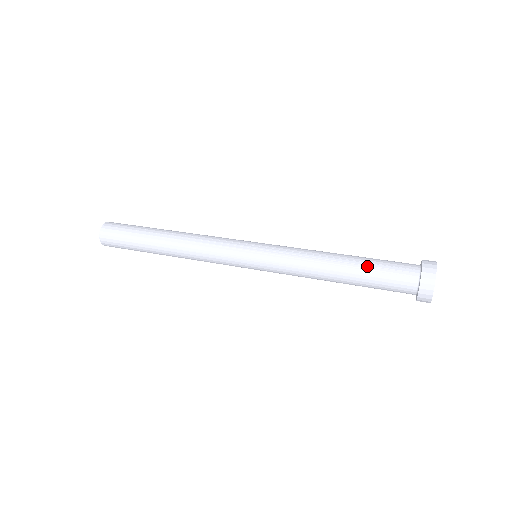
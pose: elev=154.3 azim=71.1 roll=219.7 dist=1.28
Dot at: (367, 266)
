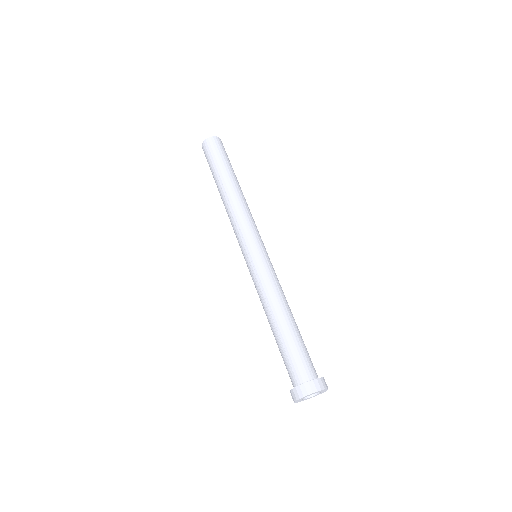
Dot at: (280, 345)
